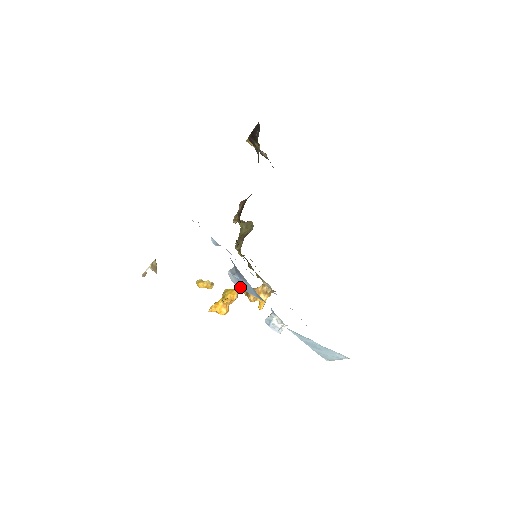
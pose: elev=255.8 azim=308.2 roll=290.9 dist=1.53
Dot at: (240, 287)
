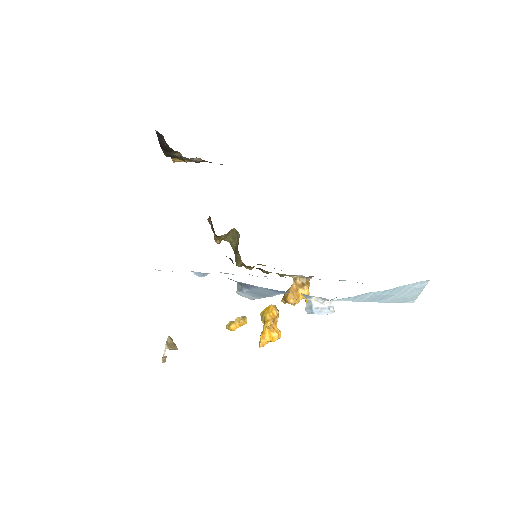
Dot at: (260, 298)
